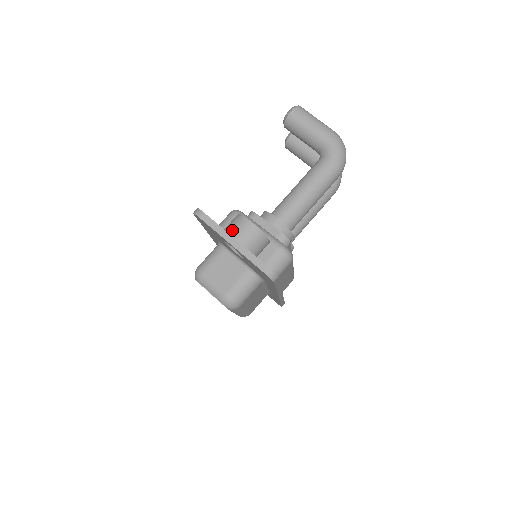
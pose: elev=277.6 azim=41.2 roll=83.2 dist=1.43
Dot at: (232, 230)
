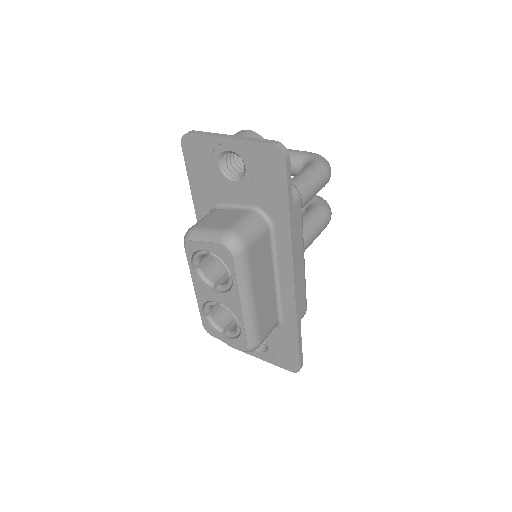
Dot at: occluded
